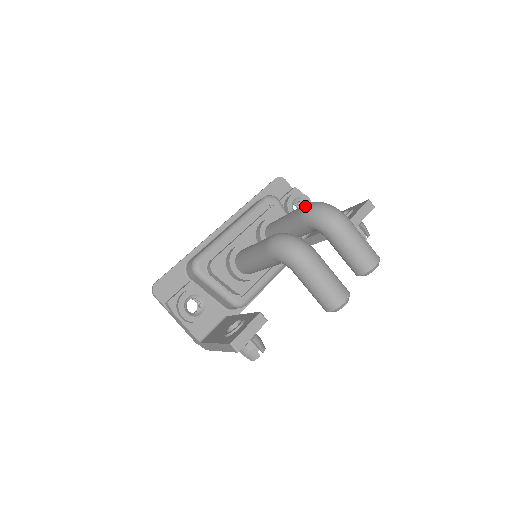
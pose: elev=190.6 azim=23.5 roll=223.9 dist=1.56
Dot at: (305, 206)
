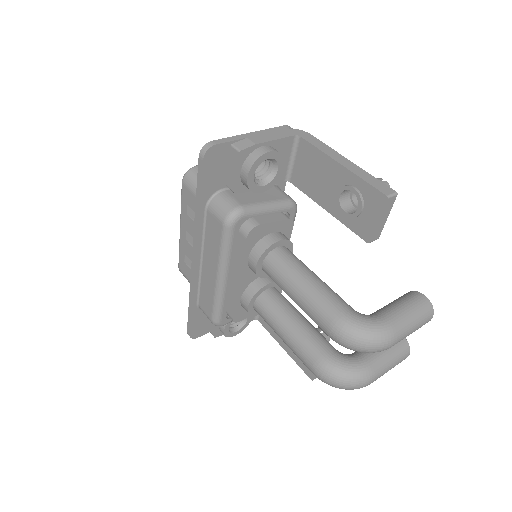
Dot at: (334, 339)
